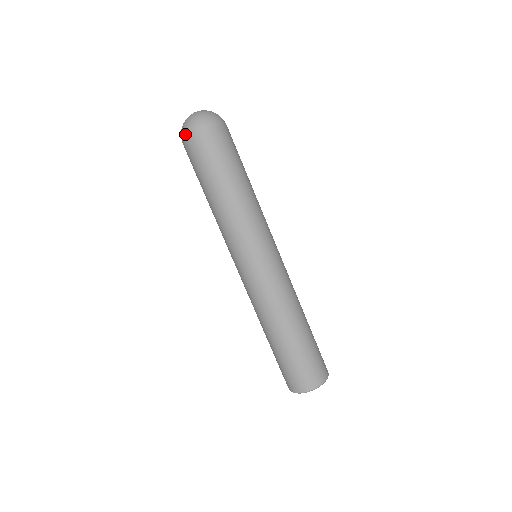
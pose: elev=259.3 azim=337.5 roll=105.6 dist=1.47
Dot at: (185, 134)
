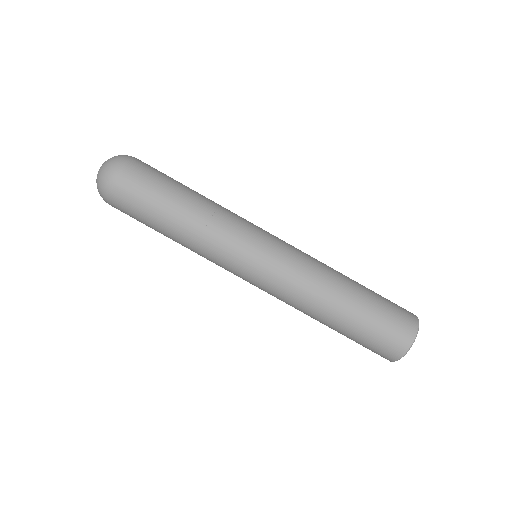
Dot at: (111, 173)
